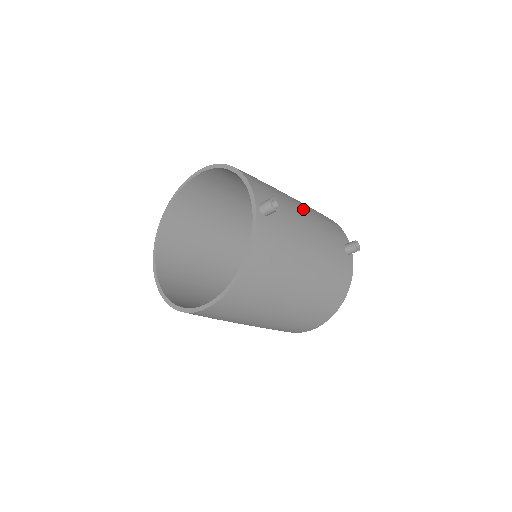
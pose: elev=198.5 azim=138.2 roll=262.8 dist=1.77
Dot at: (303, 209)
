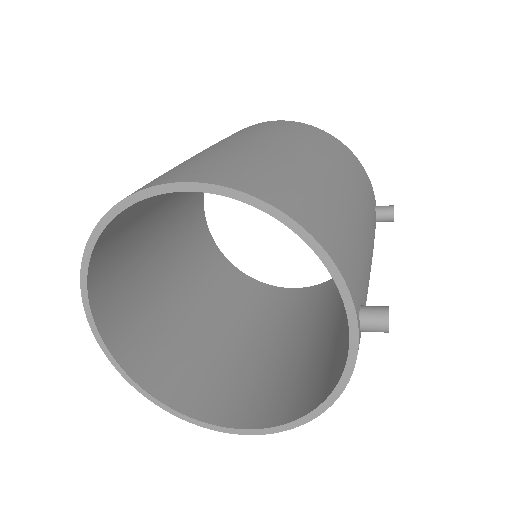
Dot at: (359, 210)
